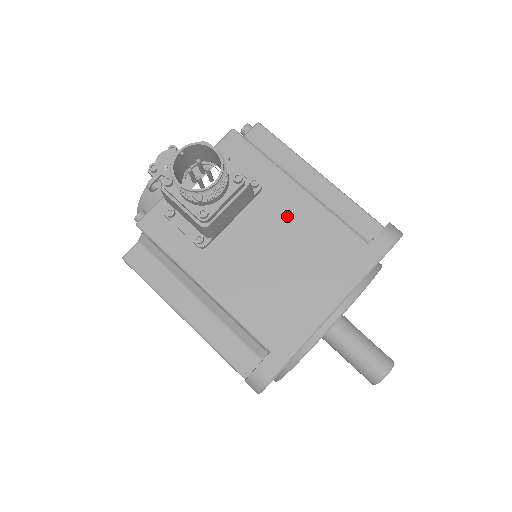
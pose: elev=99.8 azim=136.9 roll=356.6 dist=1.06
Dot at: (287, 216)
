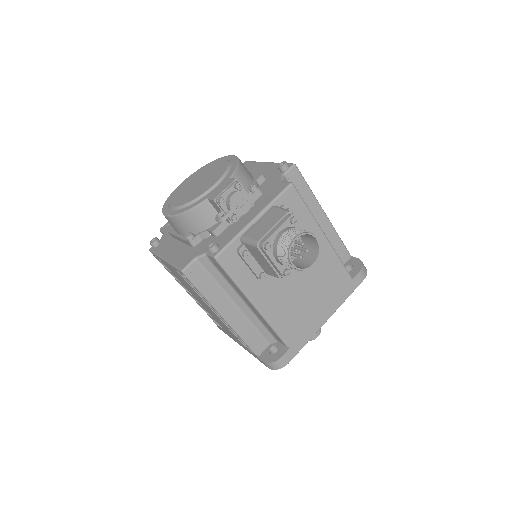
Dot at: occluded
